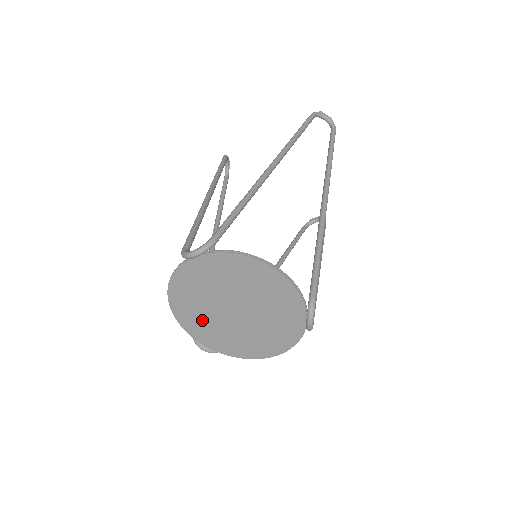
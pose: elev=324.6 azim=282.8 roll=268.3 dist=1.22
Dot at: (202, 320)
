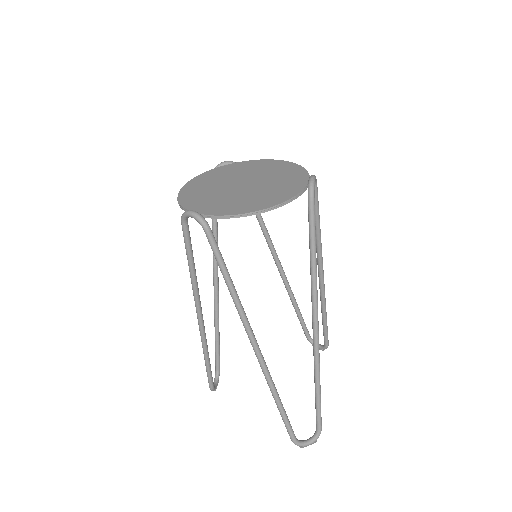
Dot at: (205, 195)
